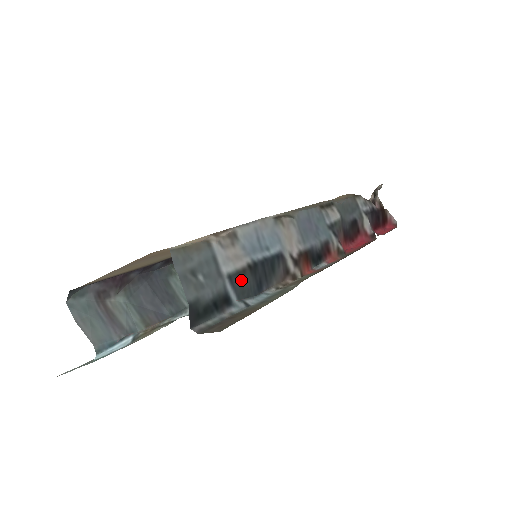
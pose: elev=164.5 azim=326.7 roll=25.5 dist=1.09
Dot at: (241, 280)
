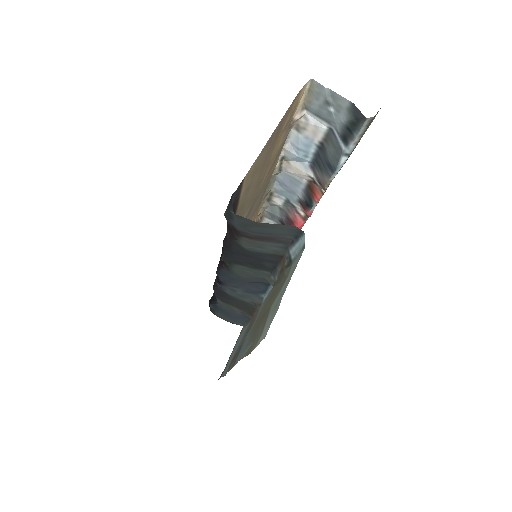
Dot at: (331, 142)
